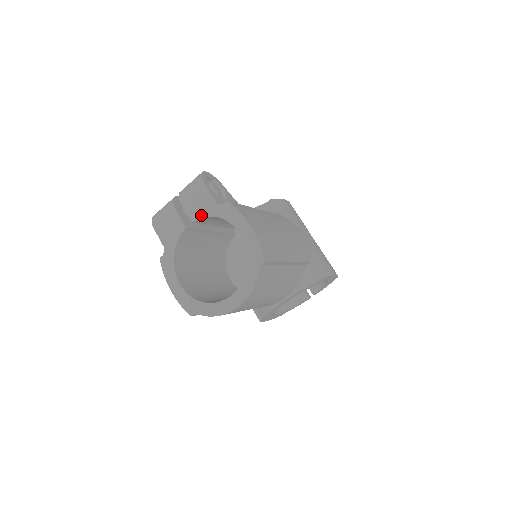
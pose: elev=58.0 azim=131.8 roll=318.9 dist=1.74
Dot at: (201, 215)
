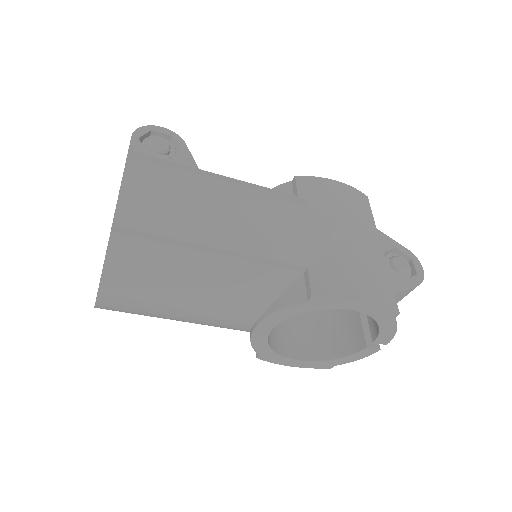
Dot at: occluded
